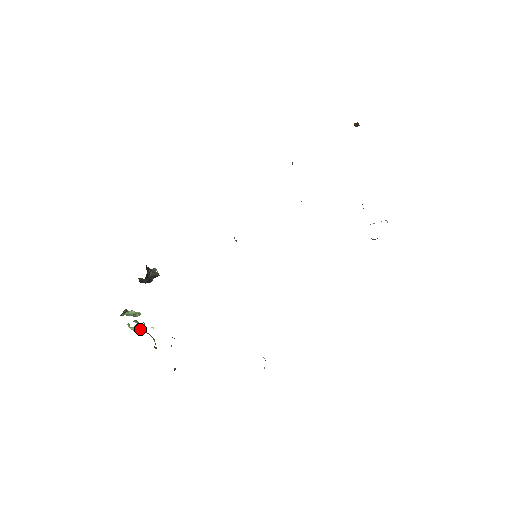
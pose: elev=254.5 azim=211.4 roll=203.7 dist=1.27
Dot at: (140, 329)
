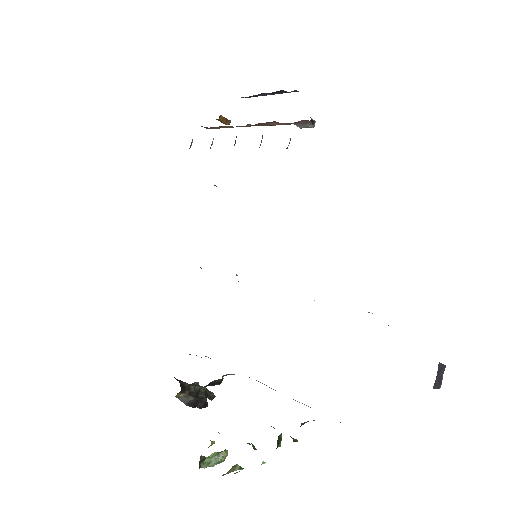
Dot at: (242, 469)
